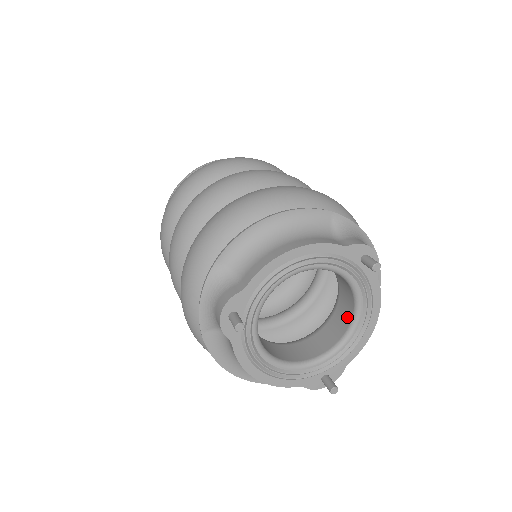
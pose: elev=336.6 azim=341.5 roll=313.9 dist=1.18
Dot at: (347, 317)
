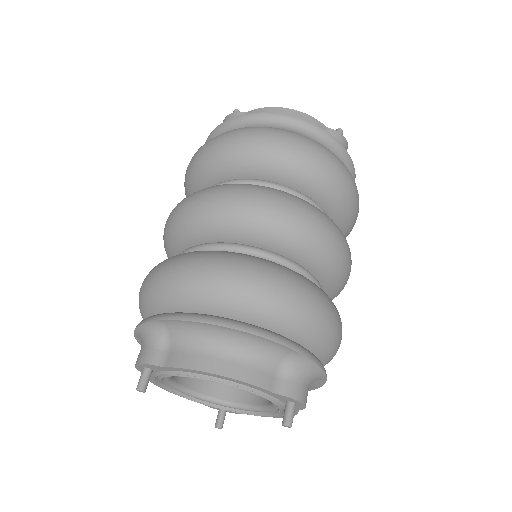
Dot at: (264, 398)
